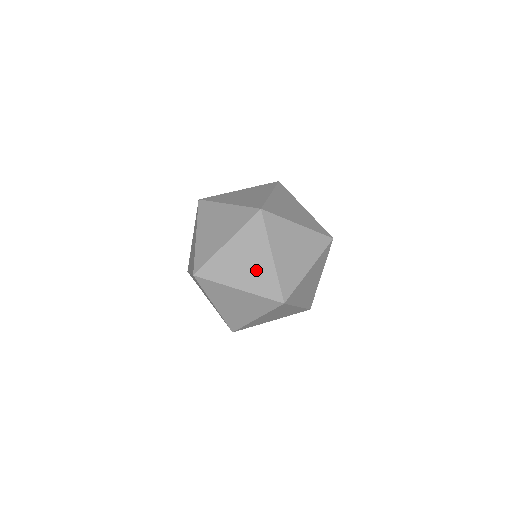
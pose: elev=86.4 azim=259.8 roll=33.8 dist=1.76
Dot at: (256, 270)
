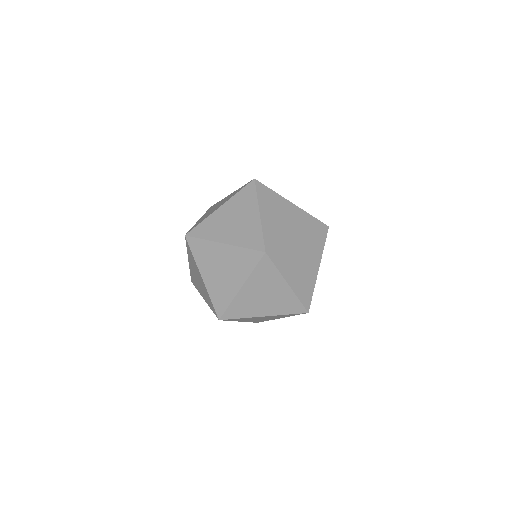
Dot at: (306, 274)
